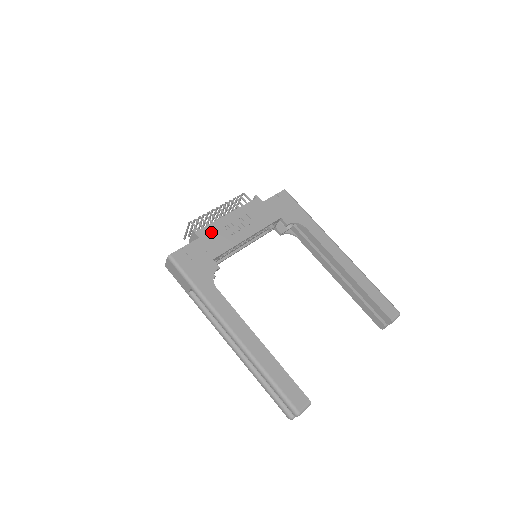
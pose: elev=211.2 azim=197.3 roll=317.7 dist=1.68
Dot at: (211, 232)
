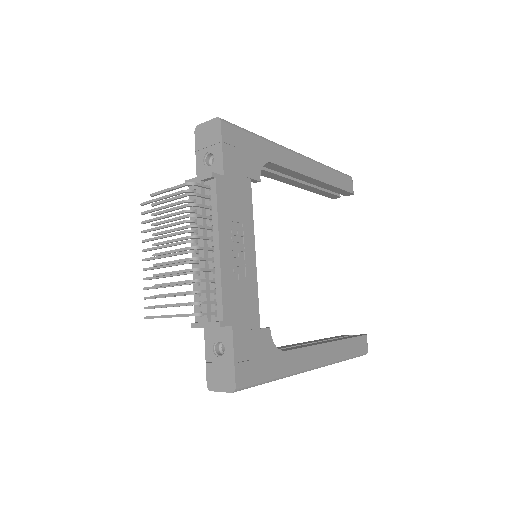
Dot at: (232, 300)
